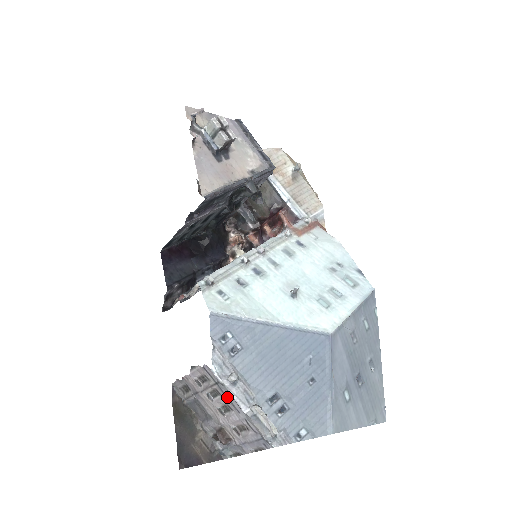
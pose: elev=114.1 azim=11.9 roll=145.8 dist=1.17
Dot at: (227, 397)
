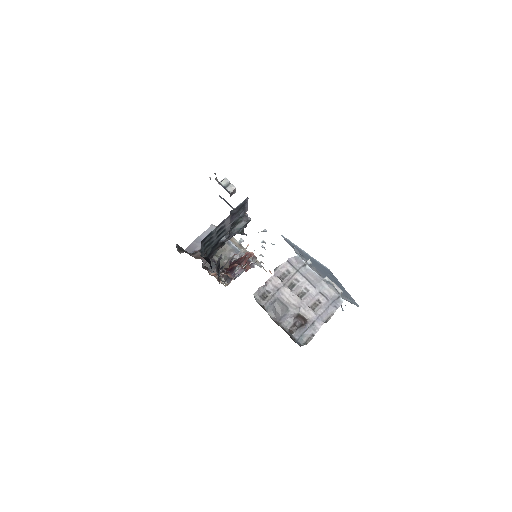
Dot at: (306, 278)
